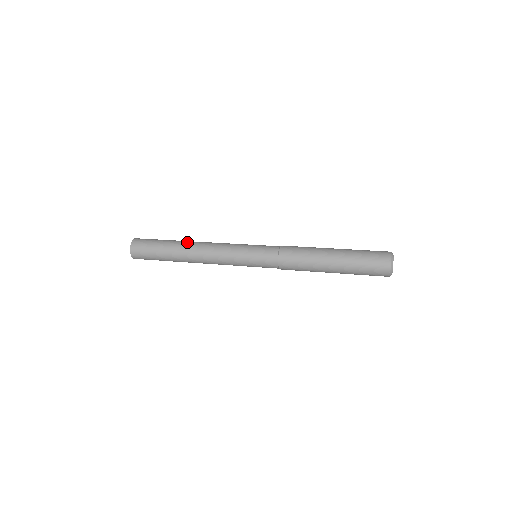
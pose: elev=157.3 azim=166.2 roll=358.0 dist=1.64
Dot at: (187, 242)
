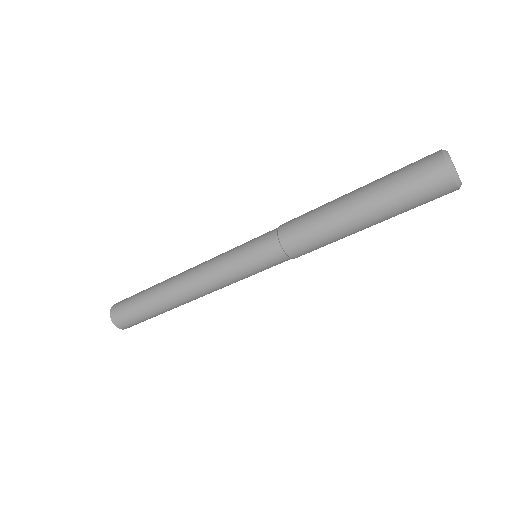
Dot at: (169, 278)
